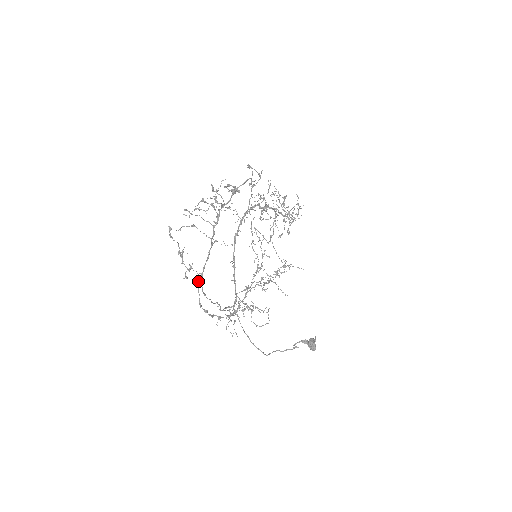
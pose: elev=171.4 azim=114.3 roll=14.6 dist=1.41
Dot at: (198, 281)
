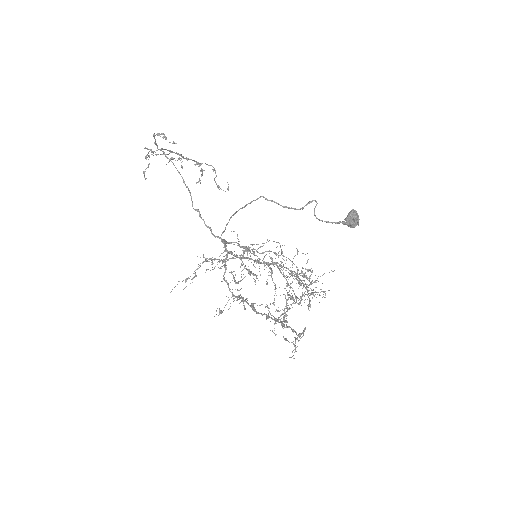
Dot at: (157, 146)
